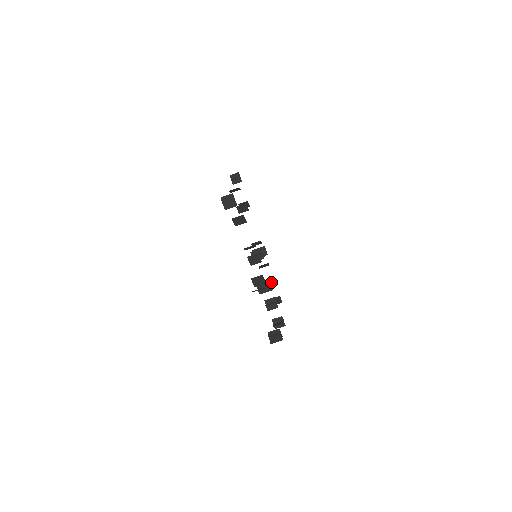
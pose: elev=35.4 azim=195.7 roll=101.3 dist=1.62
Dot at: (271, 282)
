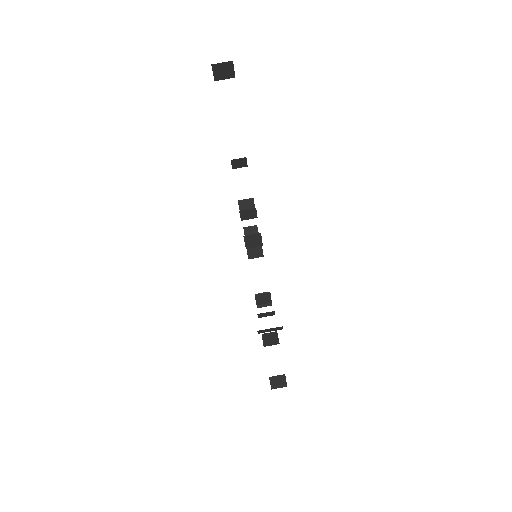
Dot at: (261, 251)
